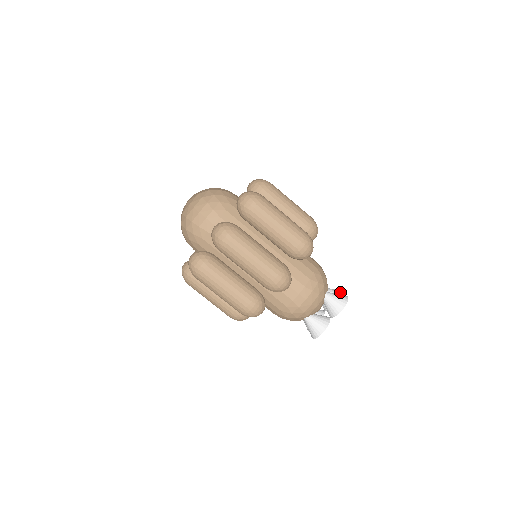
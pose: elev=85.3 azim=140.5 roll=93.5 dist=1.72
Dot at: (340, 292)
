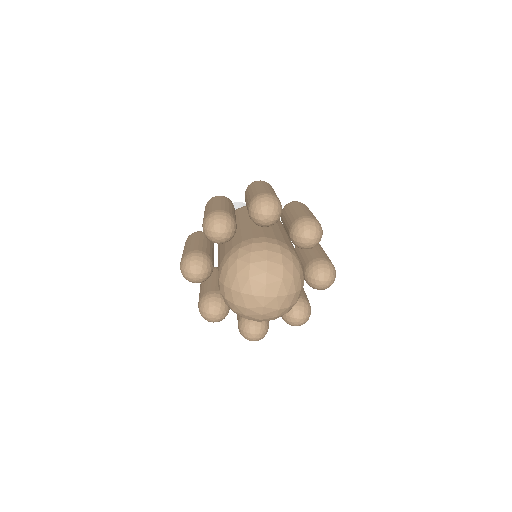
Dot at: occluded
